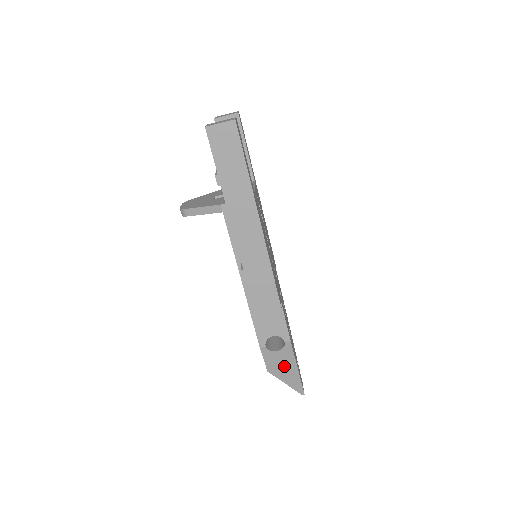
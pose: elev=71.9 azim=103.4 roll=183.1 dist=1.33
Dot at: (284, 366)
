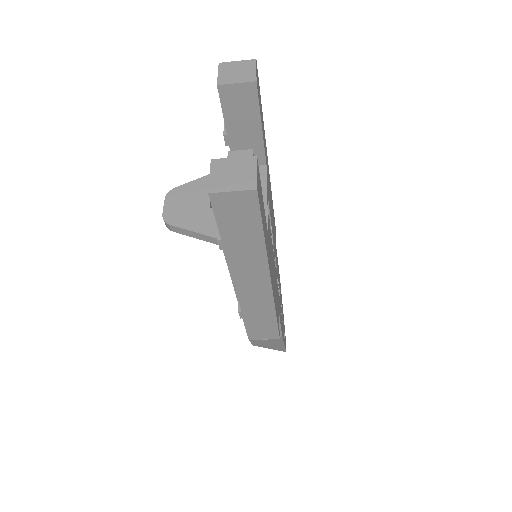
Dot at: (271, 344)
